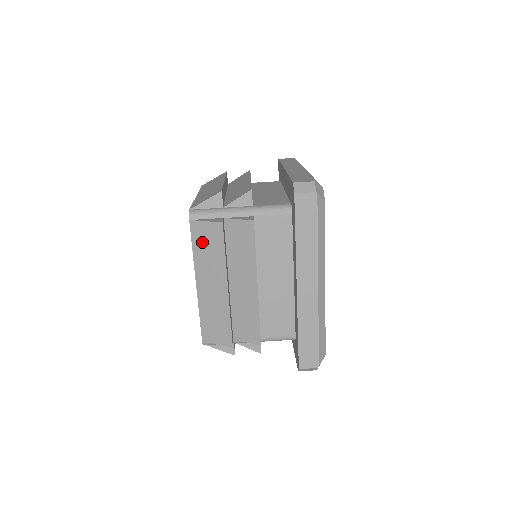
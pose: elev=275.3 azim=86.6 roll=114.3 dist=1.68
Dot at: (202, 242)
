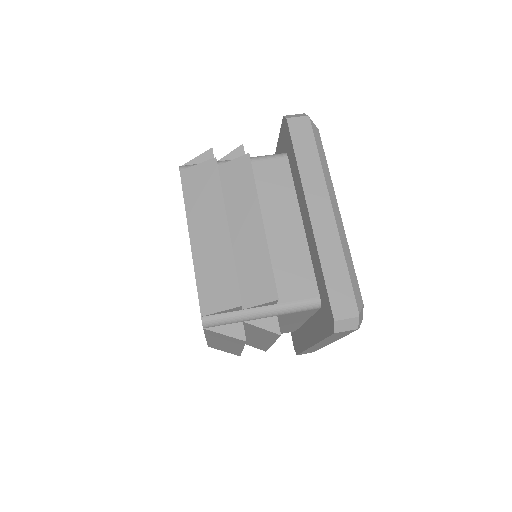
Dot at: (195, 188)
